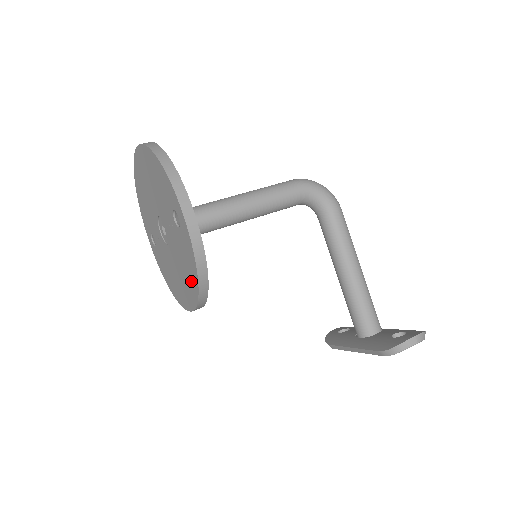
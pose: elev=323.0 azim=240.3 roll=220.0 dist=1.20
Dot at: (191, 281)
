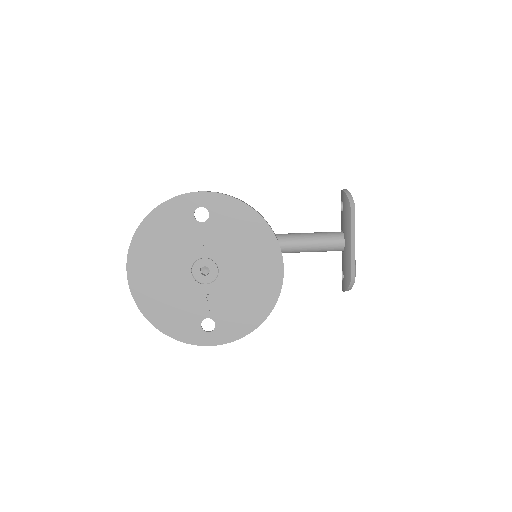
Dot at: (255, 231)
